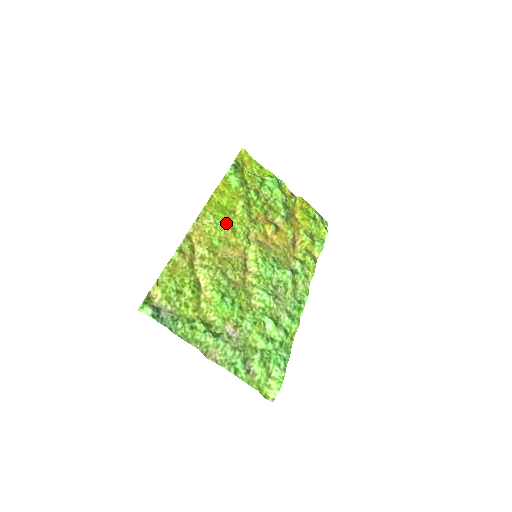
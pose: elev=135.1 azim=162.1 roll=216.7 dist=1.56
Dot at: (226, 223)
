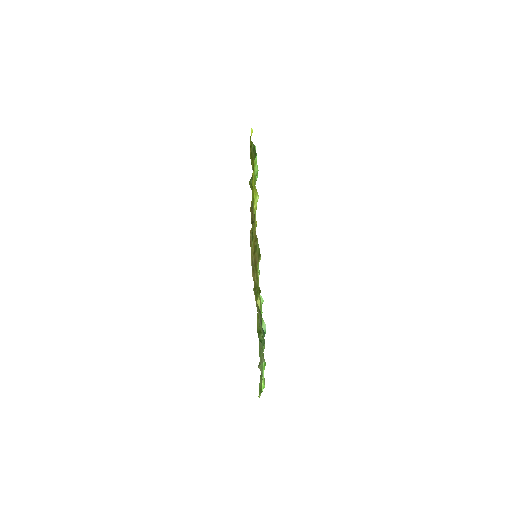
Dot at: occluded
